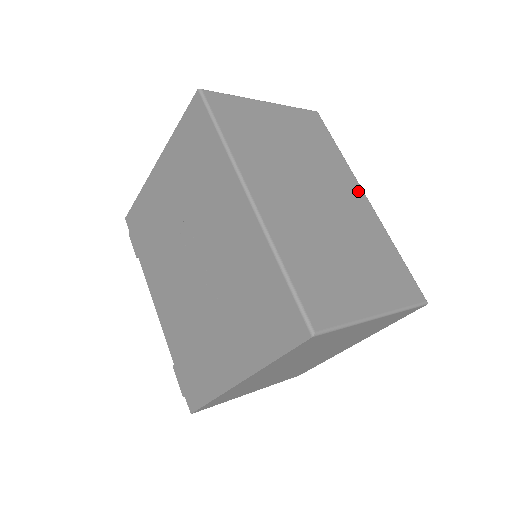
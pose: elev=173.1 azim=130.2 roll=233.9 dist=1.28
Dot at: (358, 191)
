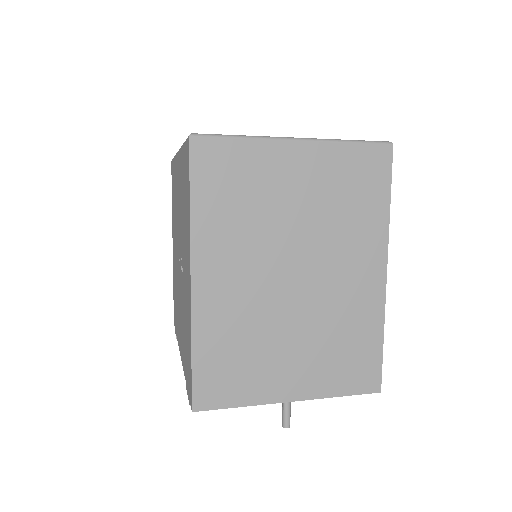
Dot at: occluded
